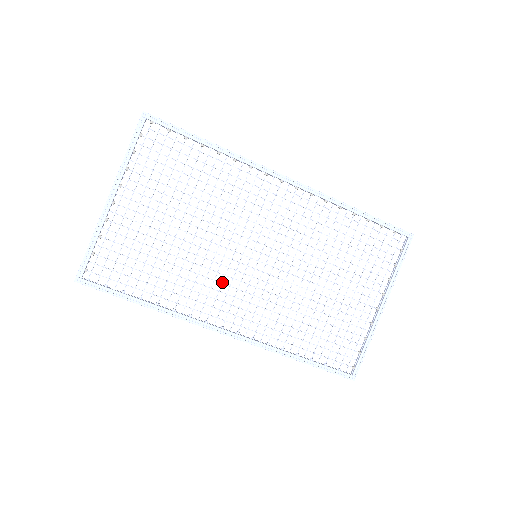
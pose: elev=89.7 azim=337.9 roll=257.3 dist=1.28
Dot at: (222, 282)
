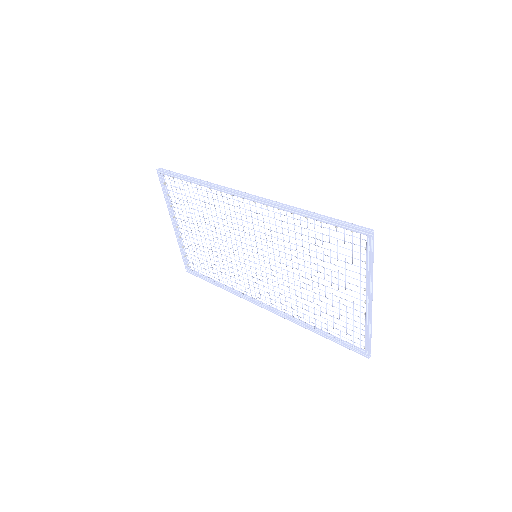
Dot at: (247, 274)
